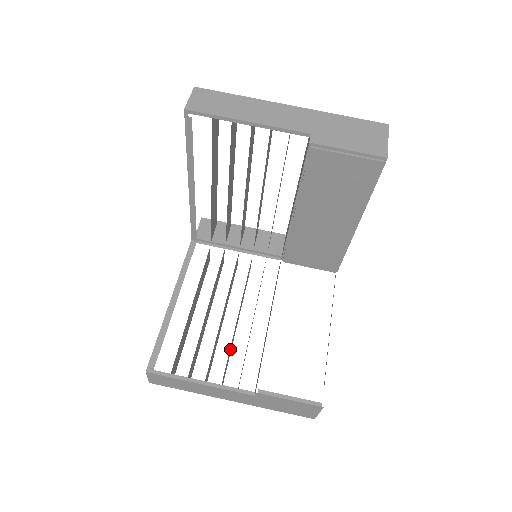
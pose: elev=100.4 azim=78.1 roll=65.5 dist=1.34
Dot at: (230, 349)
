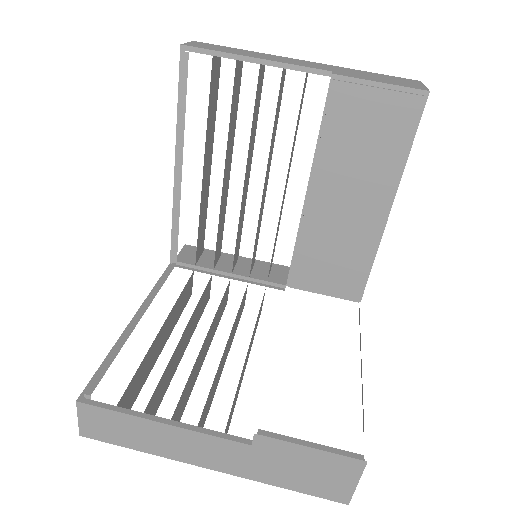
Dot at: (213, 386)
